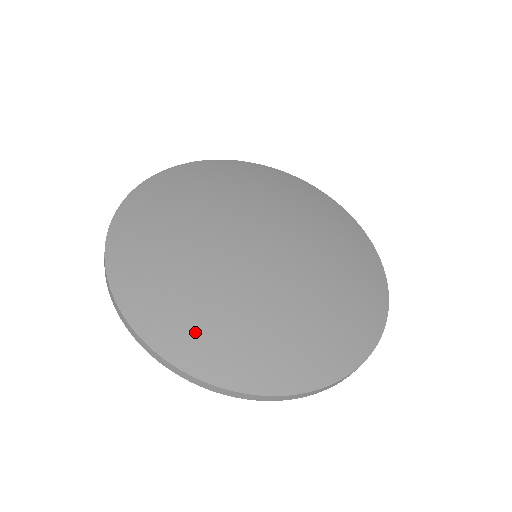
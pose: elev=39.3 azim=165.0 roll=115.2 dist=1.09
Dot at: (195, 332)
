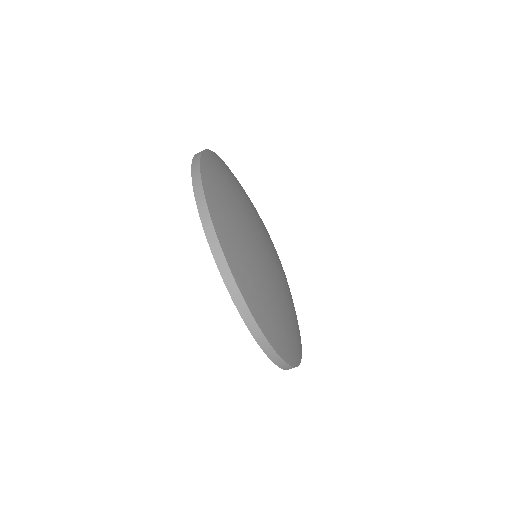
Dot at: (220, 181)
